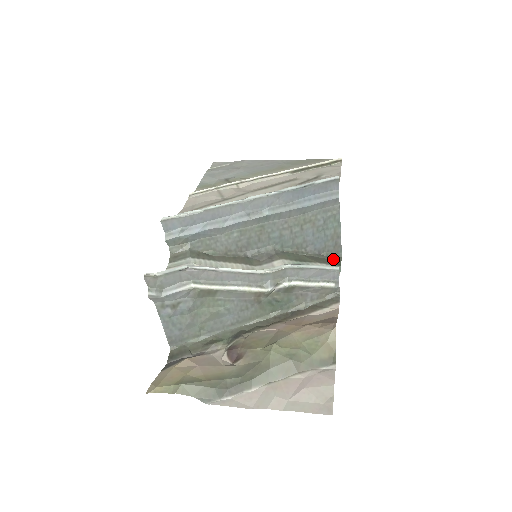
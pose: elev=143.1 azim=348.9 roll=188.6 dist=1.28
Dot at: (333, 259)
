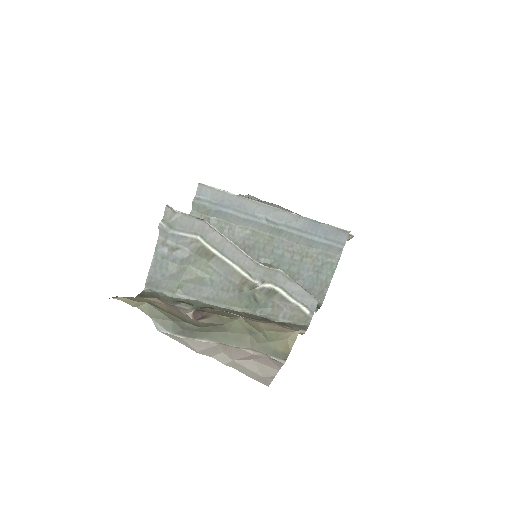
Dot at: occluded
